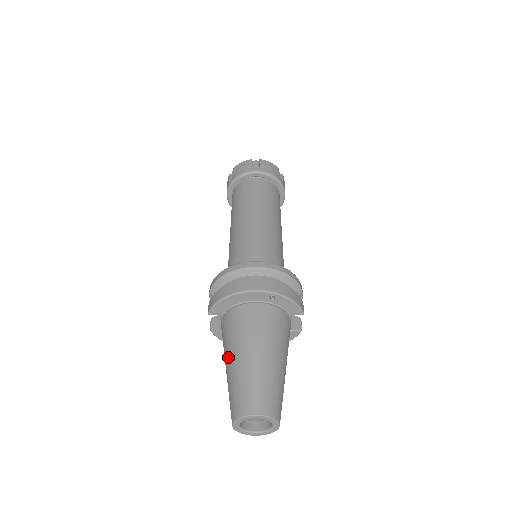
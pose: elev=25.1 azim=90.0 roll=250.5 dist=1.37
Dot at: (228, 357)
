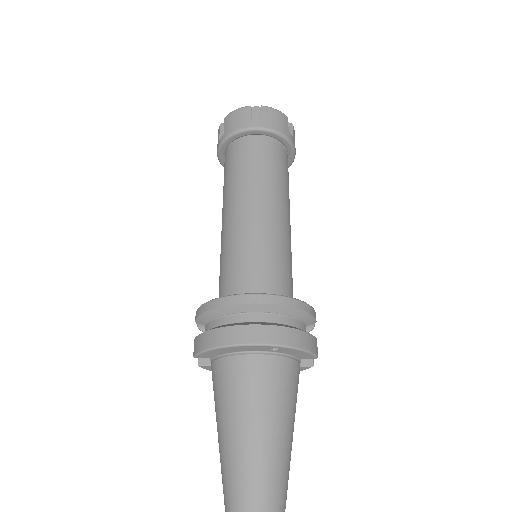
Dot at: (220, 425)
